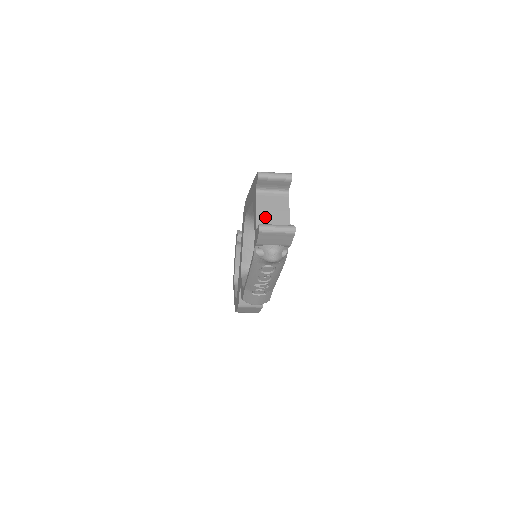
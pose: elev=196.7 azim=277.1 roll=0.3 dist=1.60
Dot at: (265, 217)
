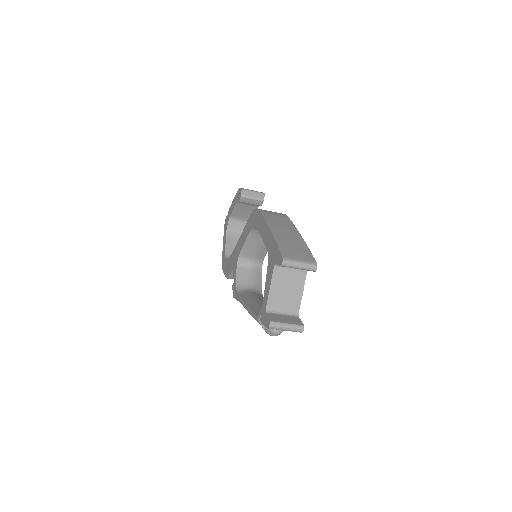
Dot at: (277, 297)
